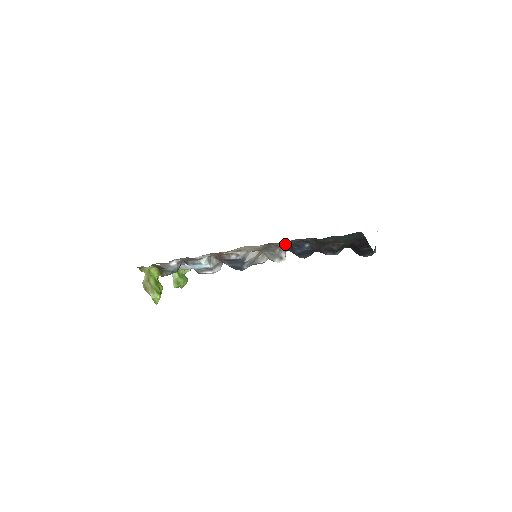
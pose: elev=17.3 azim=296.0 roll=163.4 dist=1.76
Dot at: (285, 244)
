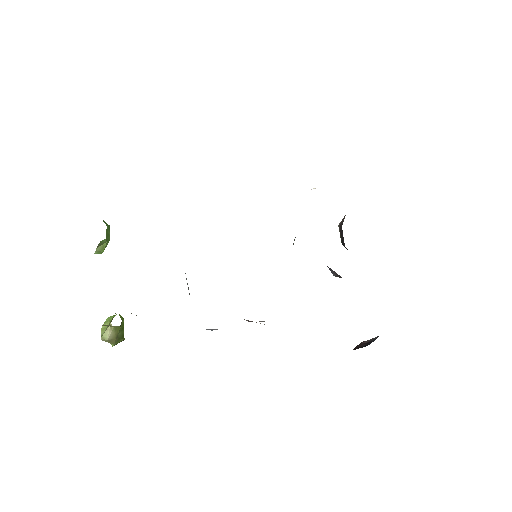
Dot at: occluded
